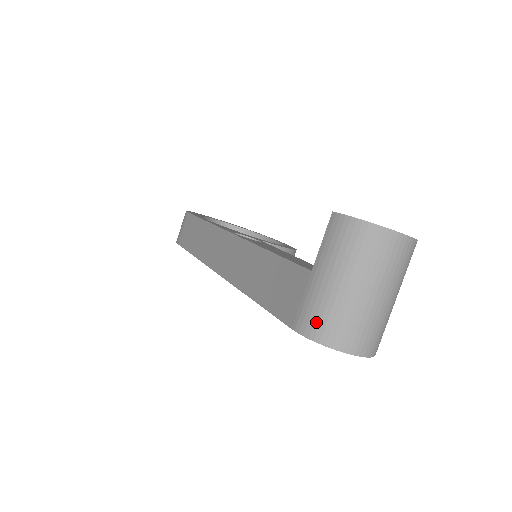
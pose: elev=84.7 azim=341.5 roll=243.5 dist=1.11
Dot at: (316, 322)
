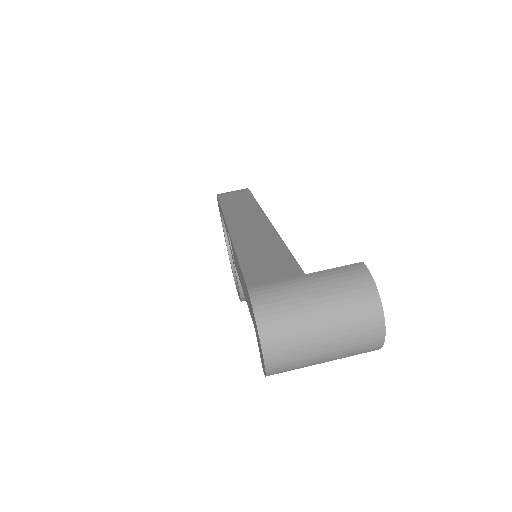
Dot at: (270, 300)
